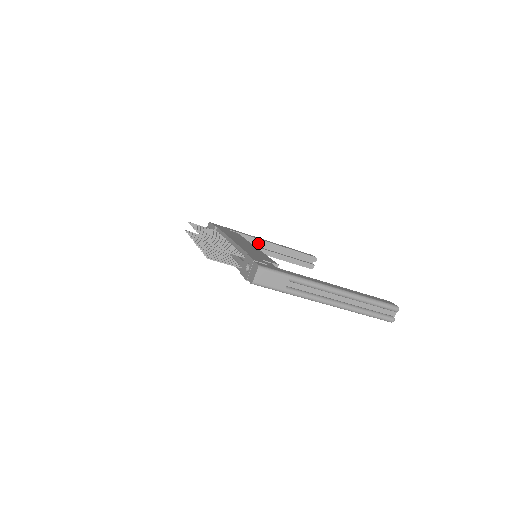
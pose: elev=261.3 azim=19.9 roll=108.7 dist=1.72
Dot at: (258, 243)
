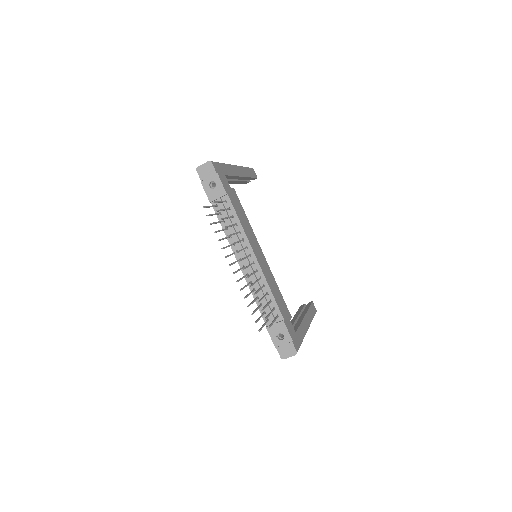
Dot at: (234, 178)
